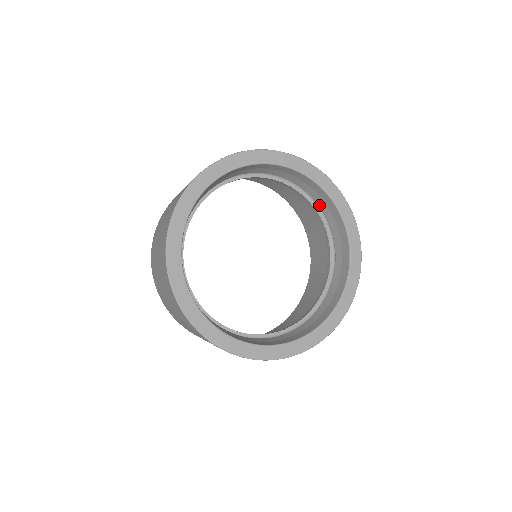
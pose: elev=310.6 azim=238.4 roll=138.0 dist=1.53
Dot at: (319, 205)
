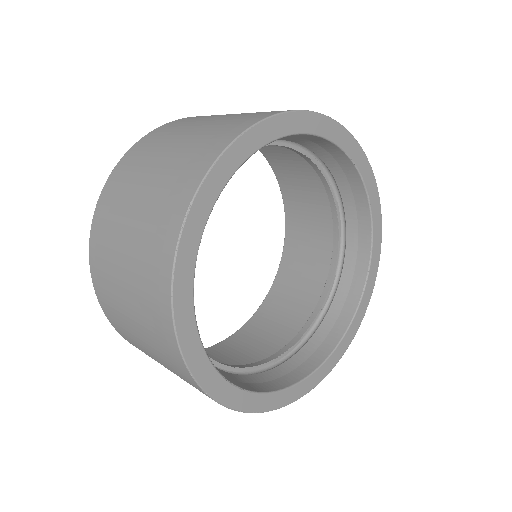
Dot at: (341, 194)
